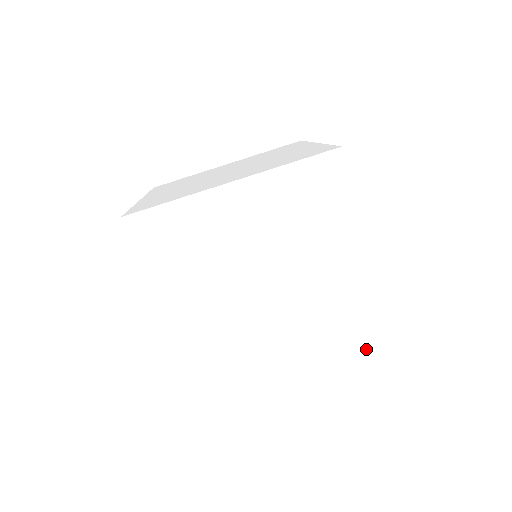
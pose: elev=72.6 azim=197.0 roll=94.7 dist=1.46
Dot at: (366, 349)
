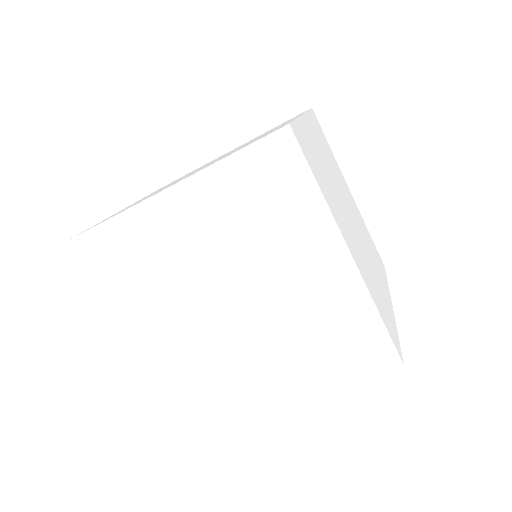
Dot at: (372, 370)
